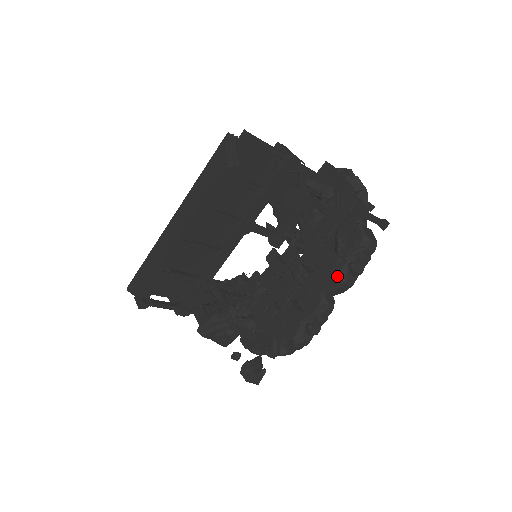
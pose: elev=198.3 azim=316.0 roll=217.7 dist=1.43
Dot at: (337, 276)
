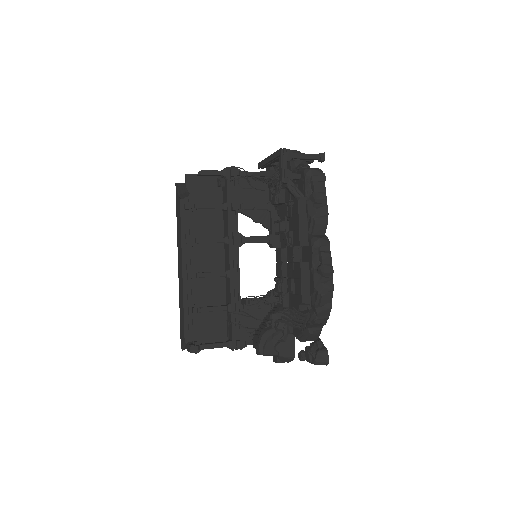
Dot at: (307, 212)
